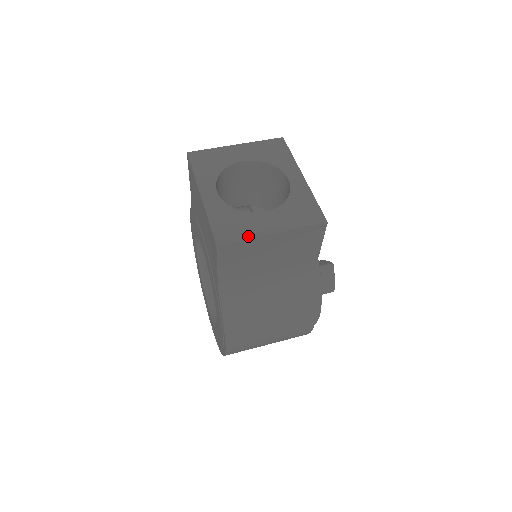
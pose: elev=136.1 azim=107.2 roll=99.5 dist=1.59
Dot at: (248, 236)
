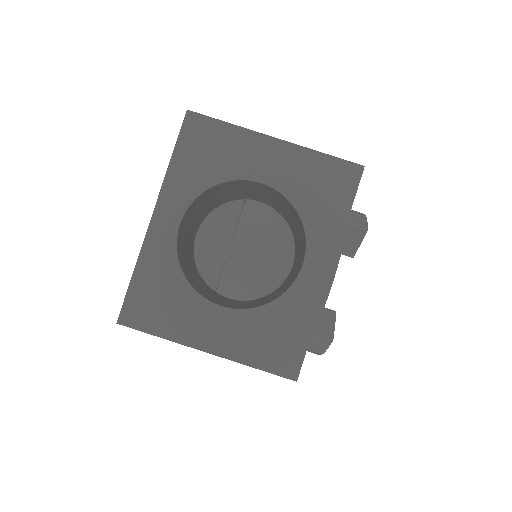
Dot at: (168, 335)
